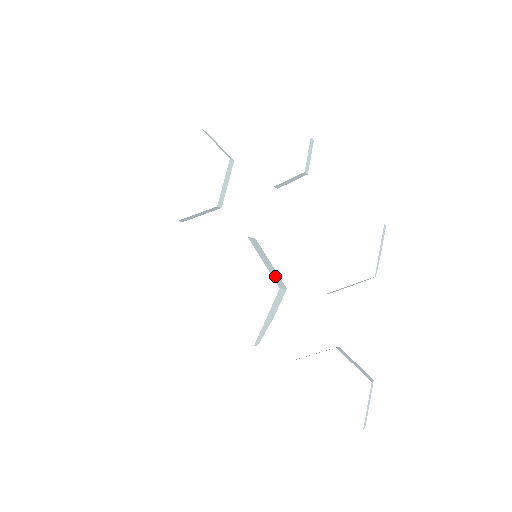
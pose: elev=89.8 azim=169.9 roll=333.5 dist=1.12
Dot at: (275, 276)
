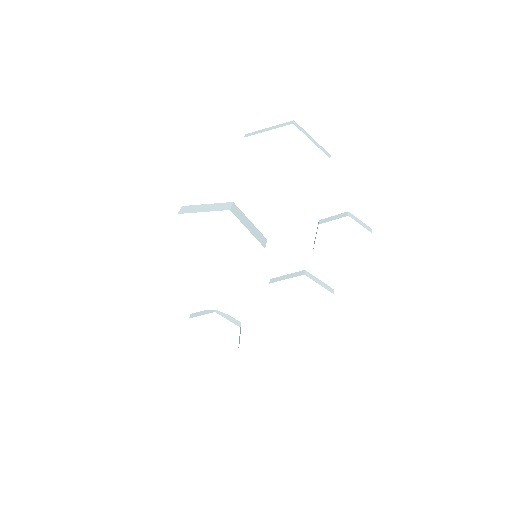
Dot at: occluded
